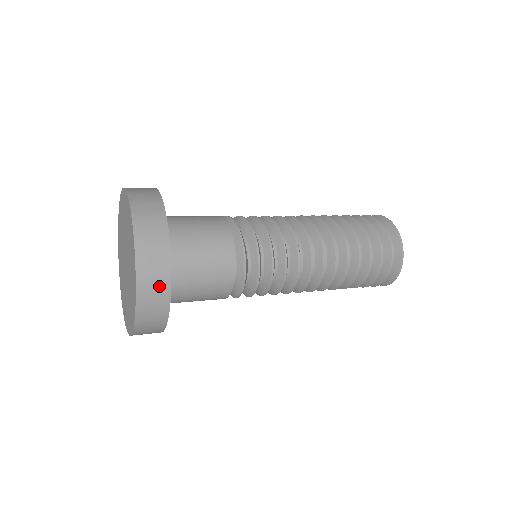
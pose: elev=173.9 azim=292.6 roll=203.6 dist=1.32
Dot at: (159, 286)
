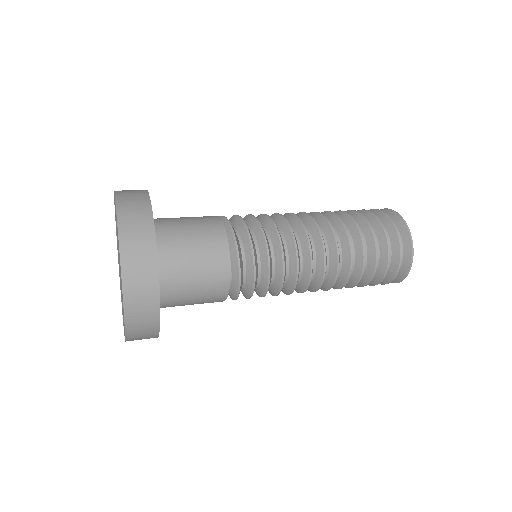
Dot at: (148, 328)
